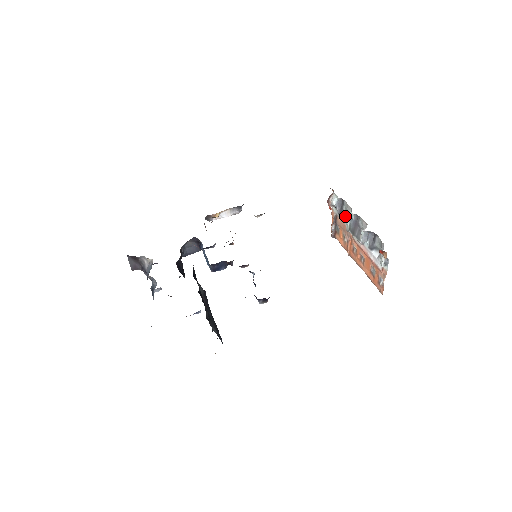
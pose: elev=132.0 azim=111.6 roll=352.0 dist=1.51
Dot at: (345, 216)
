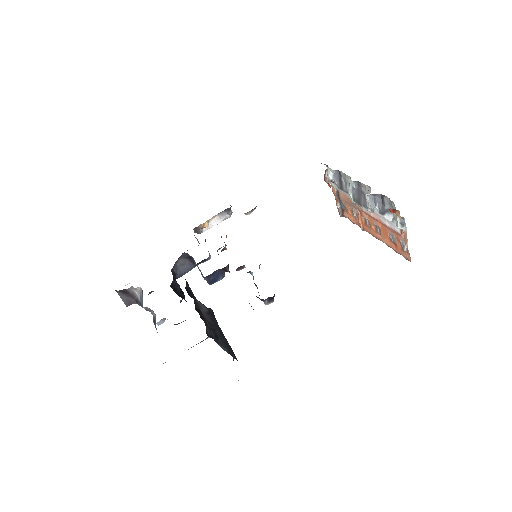
Dot at: (346, 188)
